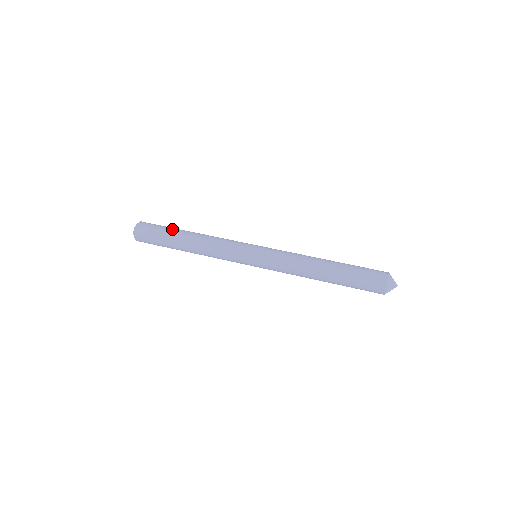
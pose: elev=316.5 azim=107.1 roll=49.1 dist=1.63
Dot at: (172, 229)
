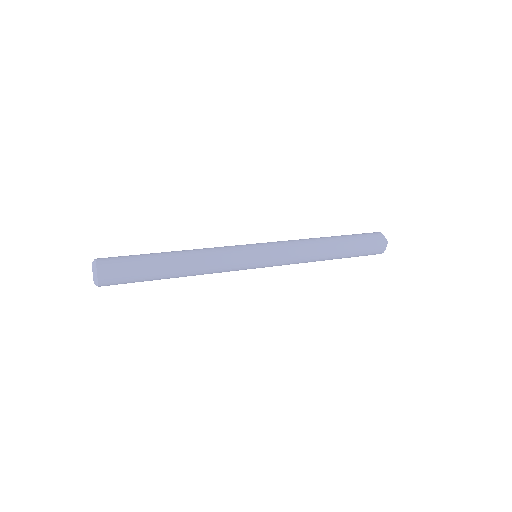
Dot at: occluded
